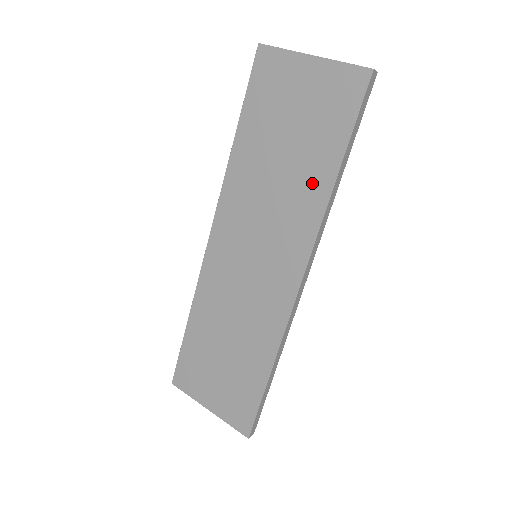
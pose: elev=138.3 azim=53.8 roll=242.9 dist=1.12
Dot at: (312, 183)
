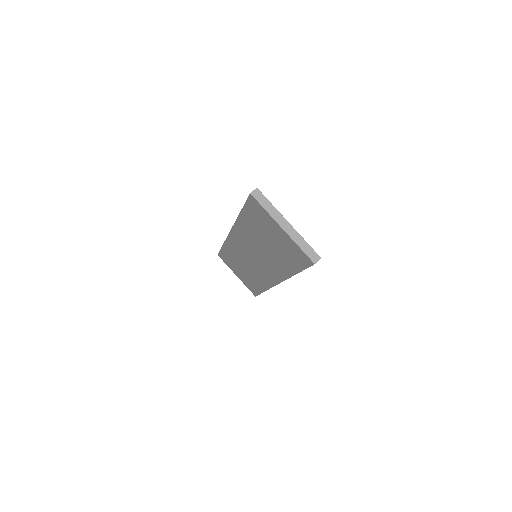
Dot at: (282, 266)
